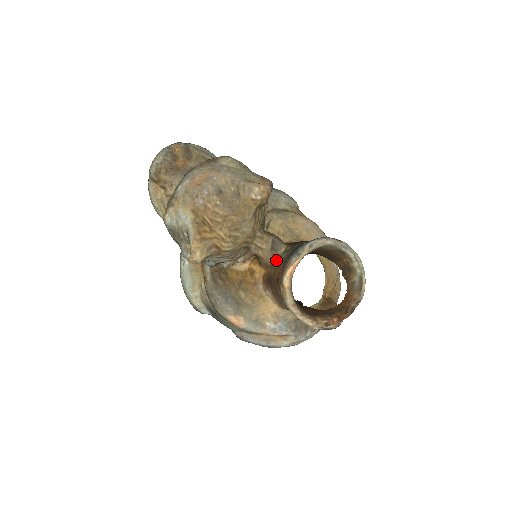
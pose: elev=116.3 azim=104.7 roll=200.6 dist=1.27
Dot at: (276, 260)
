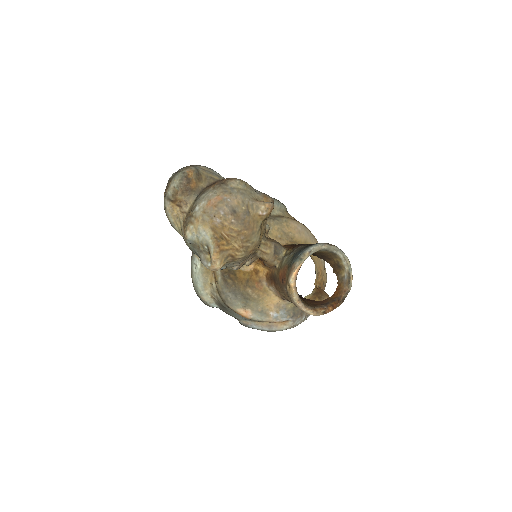
Dot at: (278, 262)
